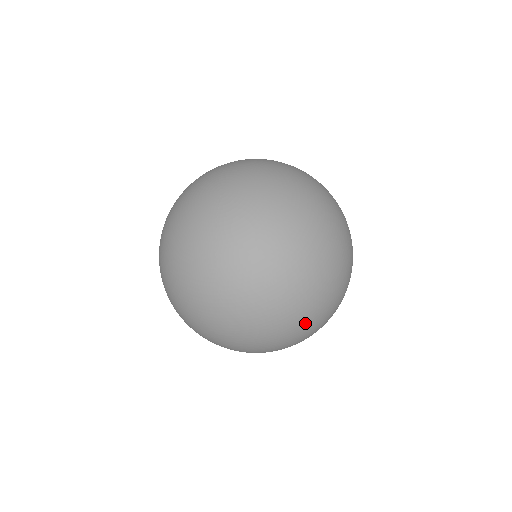
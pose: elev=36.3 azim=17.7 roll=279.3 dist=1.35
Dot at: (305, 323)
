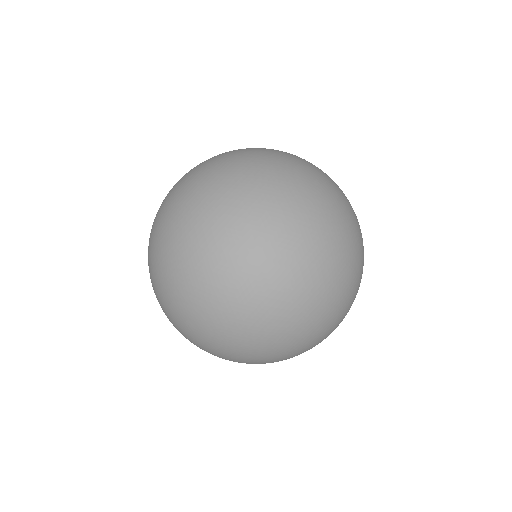
Dot at: (254, 260)
